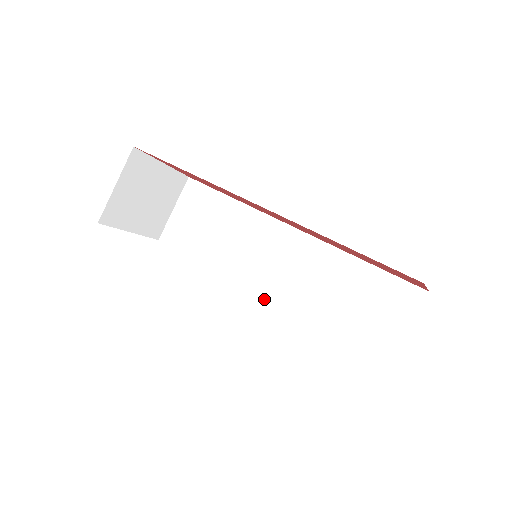
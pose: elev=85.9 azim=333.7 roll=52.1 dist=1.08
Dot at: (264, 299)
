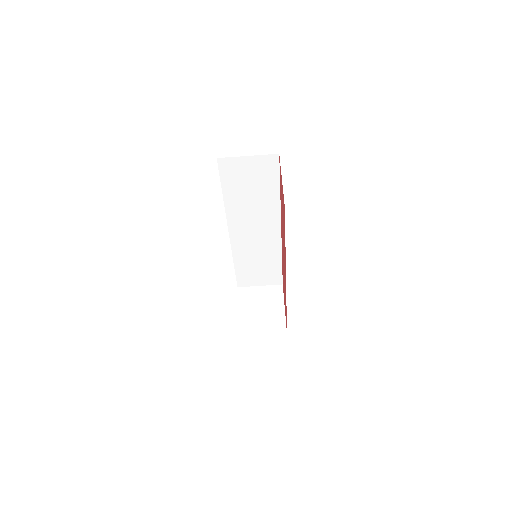
Dot at: (231, 236)
